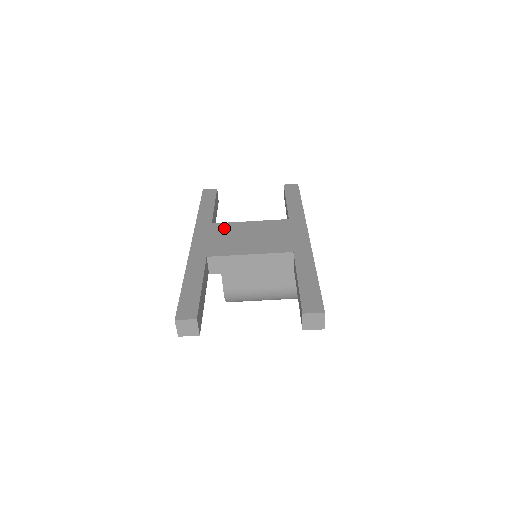
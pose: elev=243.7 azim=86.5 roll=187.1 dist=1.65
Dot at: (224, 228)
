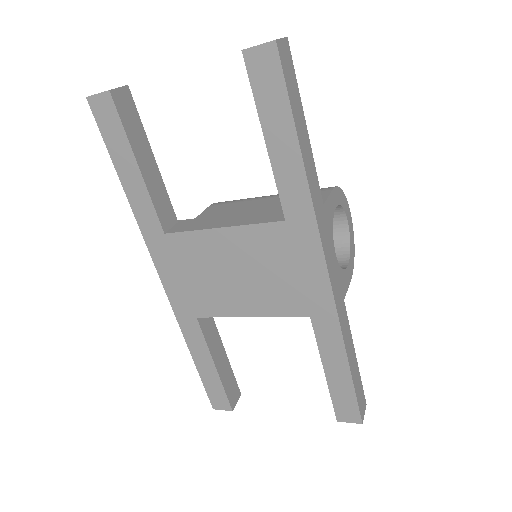
Dot at: (189, 249)
